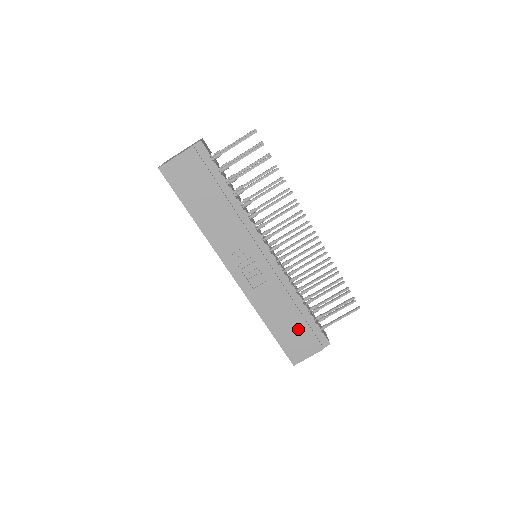
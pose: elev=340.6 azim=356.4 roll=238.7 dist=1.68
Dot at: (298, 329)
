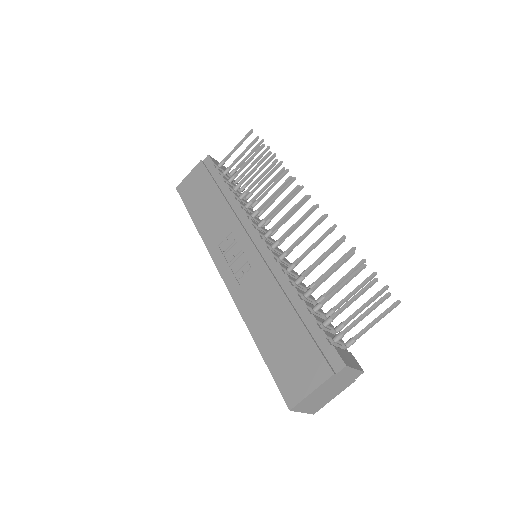
Dot at: (293, 339)
